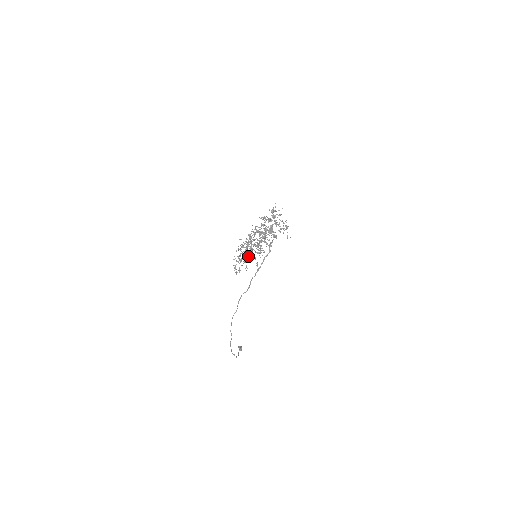
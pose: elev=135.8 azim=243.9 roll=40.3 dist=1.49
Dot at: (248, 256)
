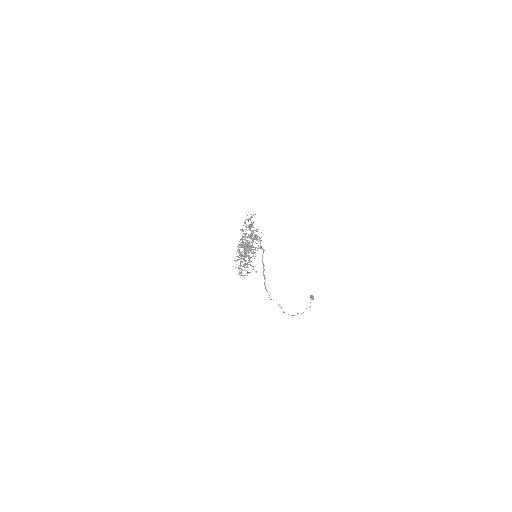
Dot at: occluded
